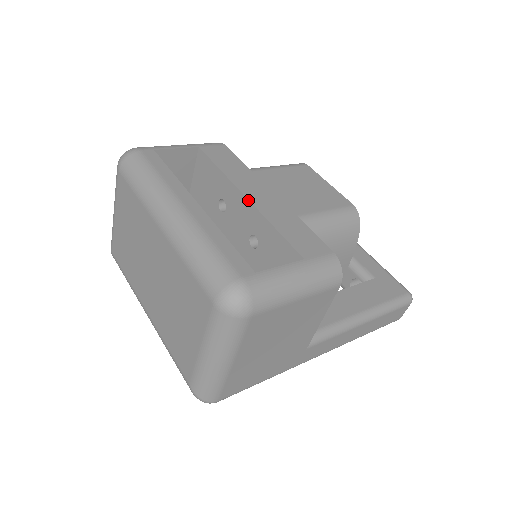
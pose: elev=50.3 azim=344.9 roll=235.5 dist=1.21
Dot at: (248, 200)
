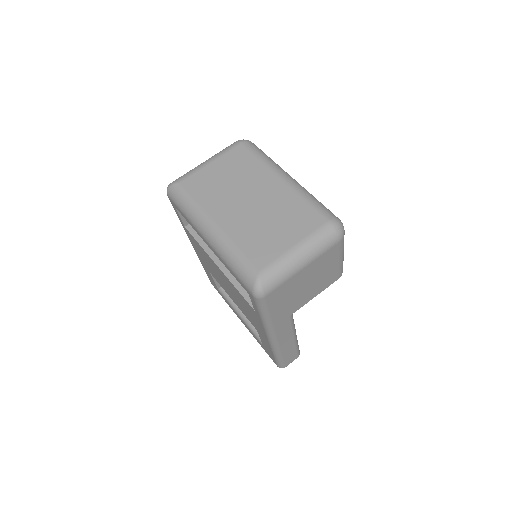
Dot at: occluded
